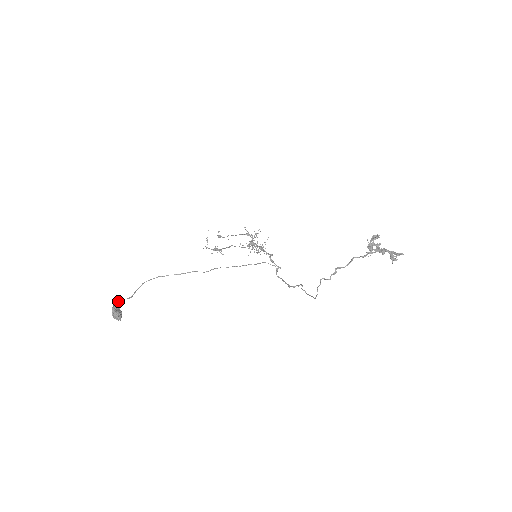
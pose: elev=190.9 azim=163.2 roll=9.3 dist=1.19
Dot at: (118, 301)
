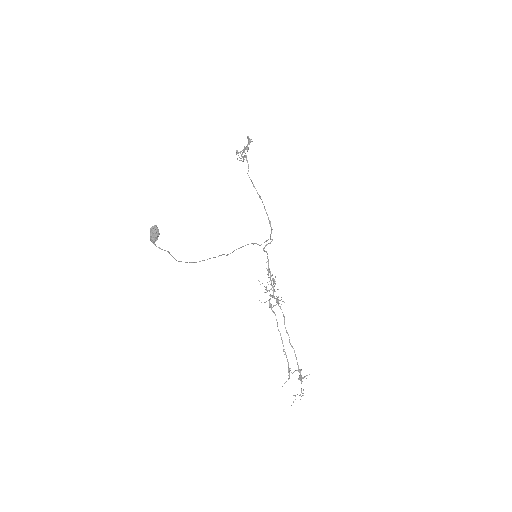
Dot at: (153, 243)
